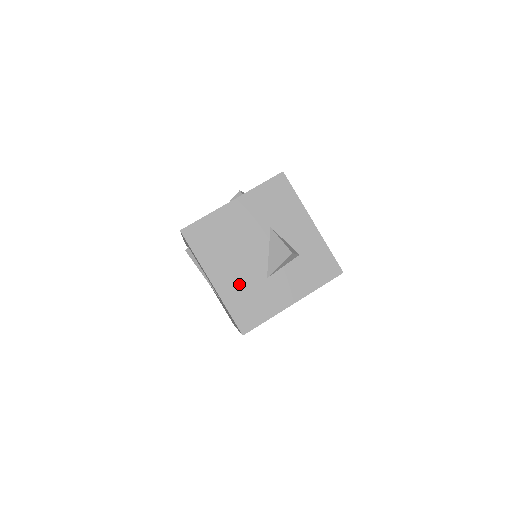
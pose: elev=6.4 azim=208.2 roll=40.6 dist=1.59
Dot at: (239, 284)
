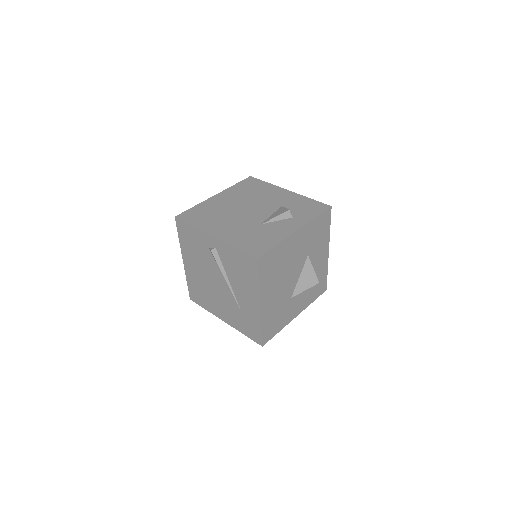
Dot at: (275, 305)
